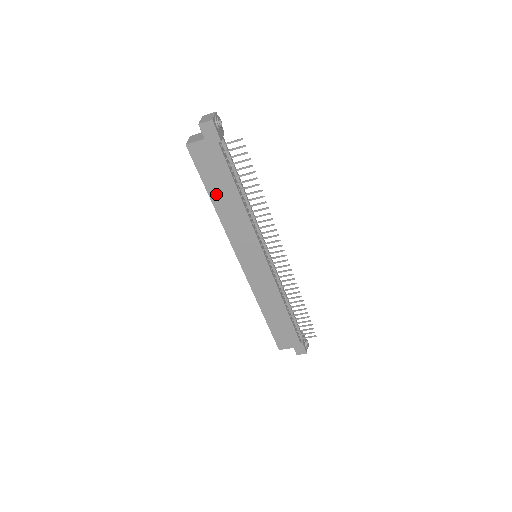
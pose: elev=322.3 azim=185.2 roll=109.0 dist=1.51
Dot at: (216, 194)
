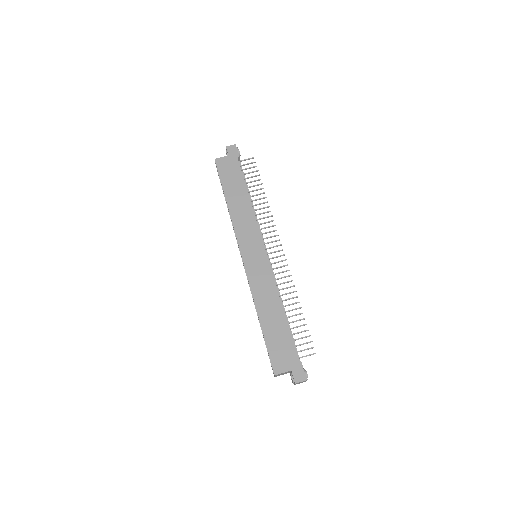
Dot at: (230, 193)
